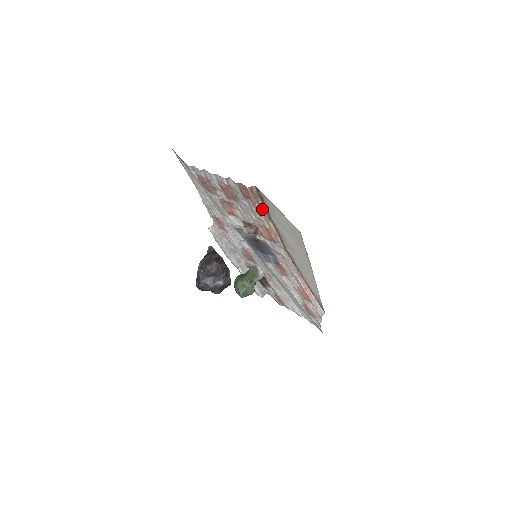
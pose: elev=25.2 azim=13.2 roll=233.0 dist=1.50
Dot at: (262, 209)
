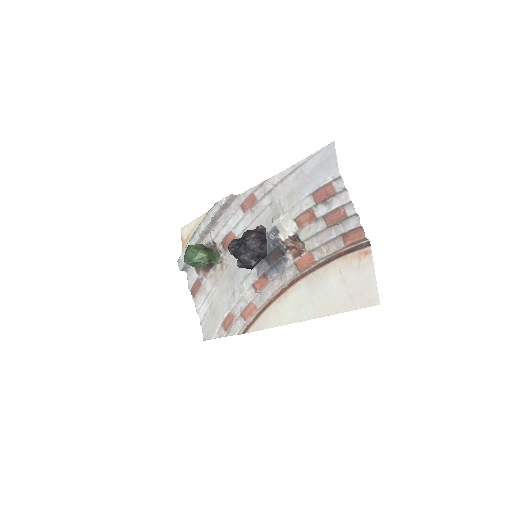
Dot at: (339, 251)
